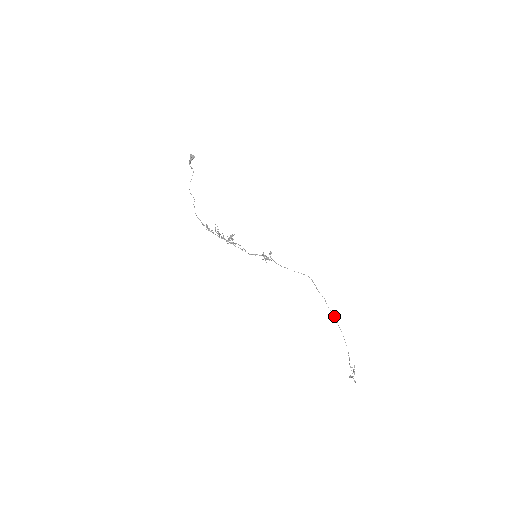
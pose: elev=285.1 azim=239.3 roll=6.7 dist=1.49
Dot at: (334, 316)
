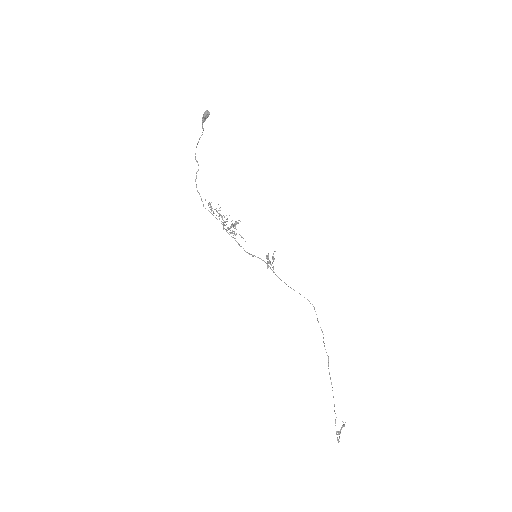
Dot at: (328, 361)
